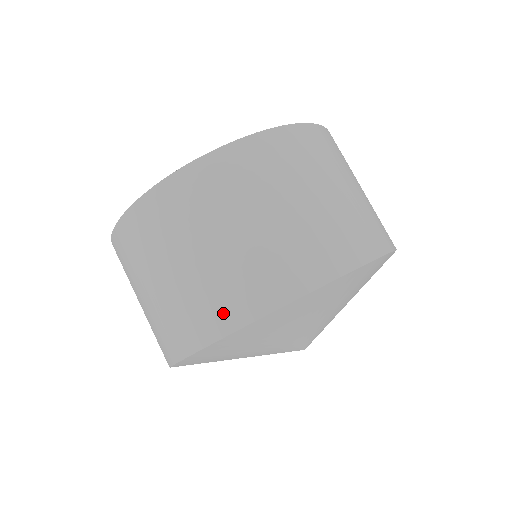
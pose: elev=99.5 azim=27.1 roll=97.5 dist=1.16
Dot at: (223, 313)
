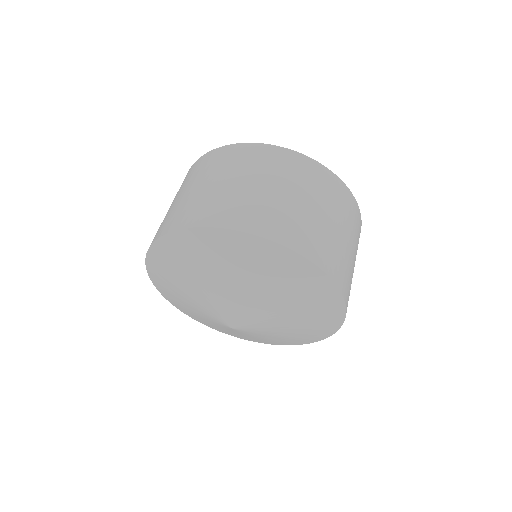
Dot at: (234, 217)
